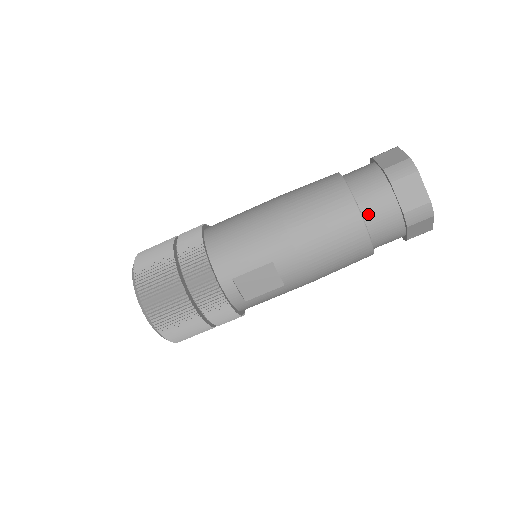
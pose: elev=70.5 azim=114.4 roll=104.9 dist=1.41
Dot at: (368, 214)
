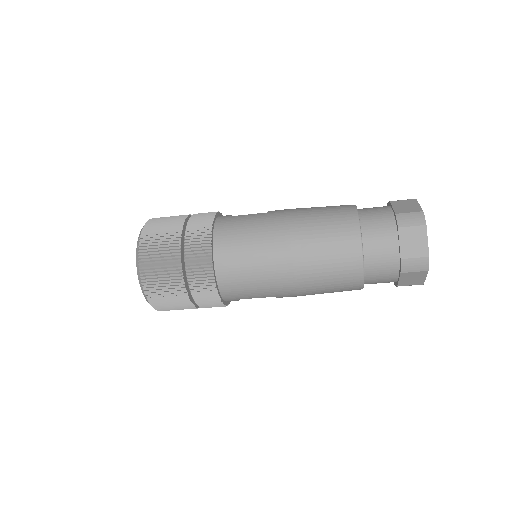
Dot at: (369, 281)
